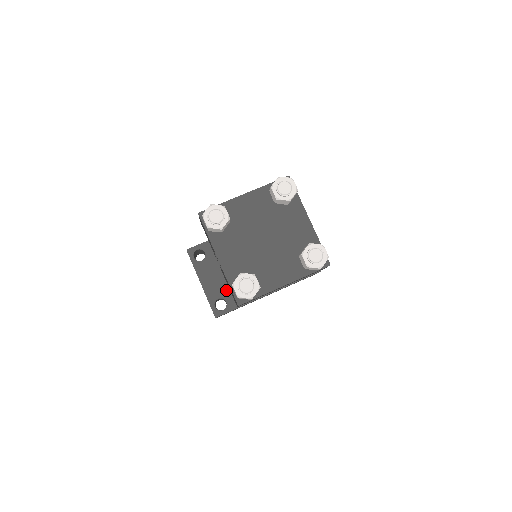
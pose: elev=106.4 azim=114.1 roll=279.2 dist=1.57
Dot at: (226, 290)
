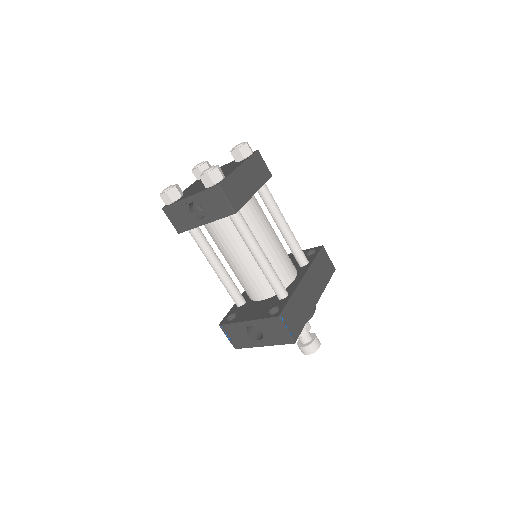
Dot at: (269, 305)
